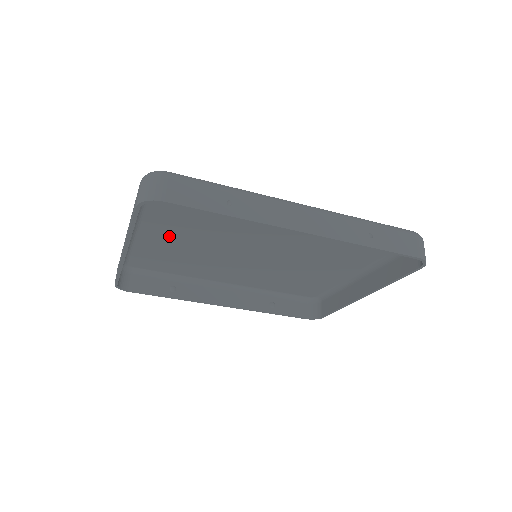
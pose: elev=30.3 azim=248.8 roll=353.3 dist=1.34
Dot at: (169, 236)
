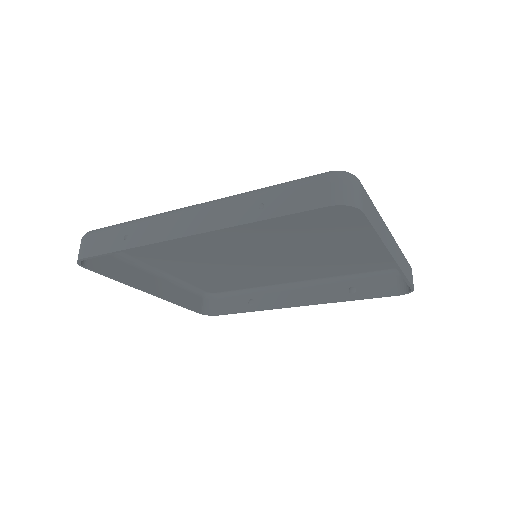
Dot at: (183, 266)
